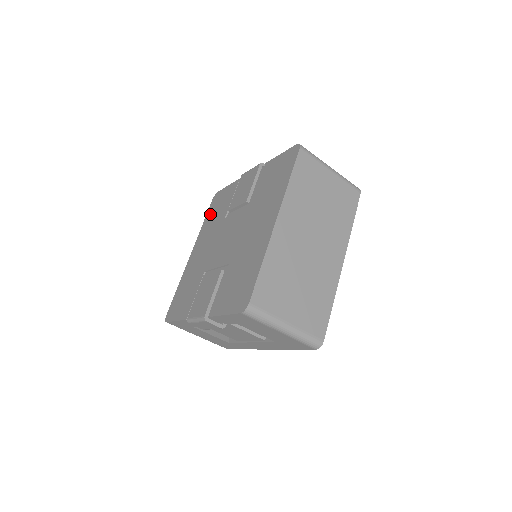
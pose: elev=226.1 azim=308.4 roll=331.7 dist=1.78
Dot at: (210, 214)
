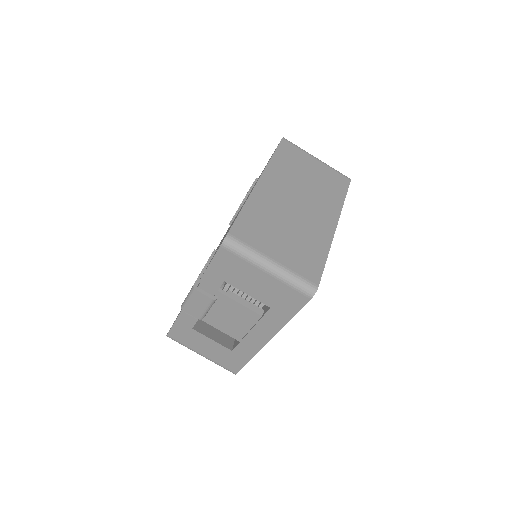
Dot at: occluded
